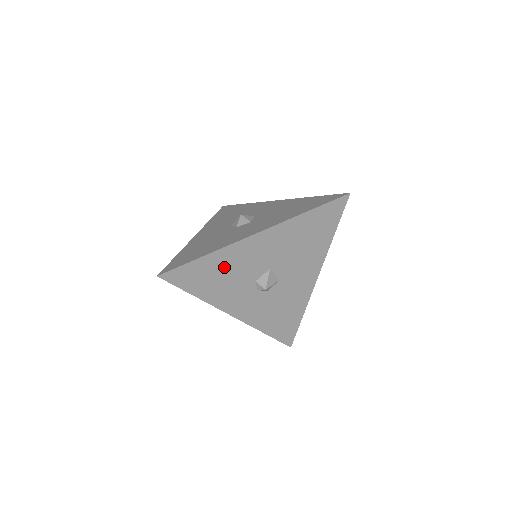
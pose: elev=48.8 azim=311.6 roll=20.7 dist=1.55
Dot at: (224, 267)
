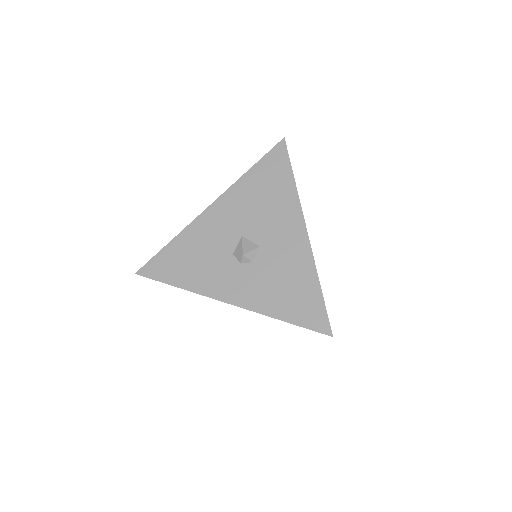
Dot at: (193, 248)
